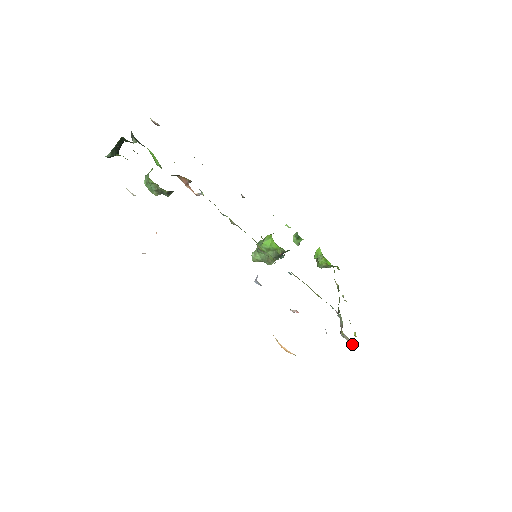
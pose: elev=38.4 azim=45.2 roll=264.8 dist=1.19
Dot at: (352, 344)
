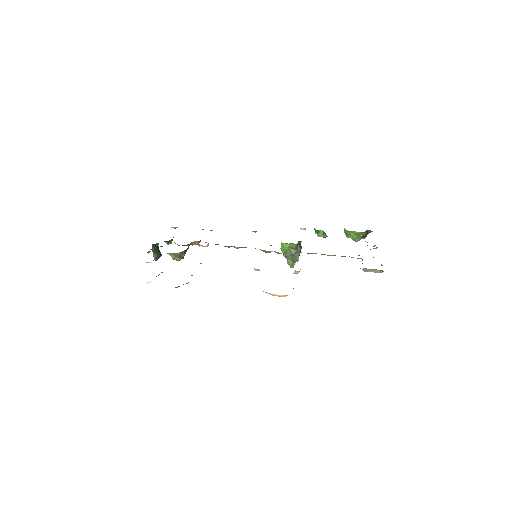
Dot at: occluded
